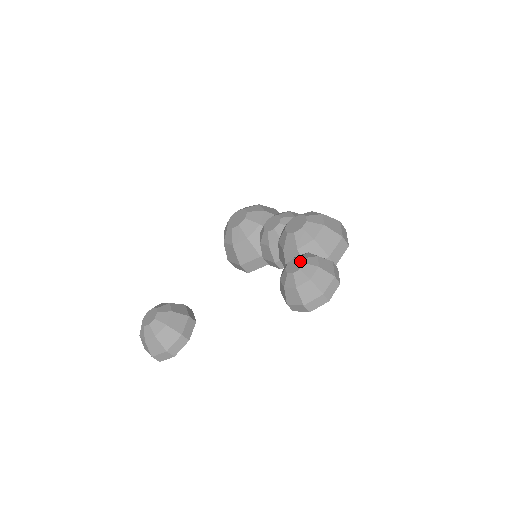
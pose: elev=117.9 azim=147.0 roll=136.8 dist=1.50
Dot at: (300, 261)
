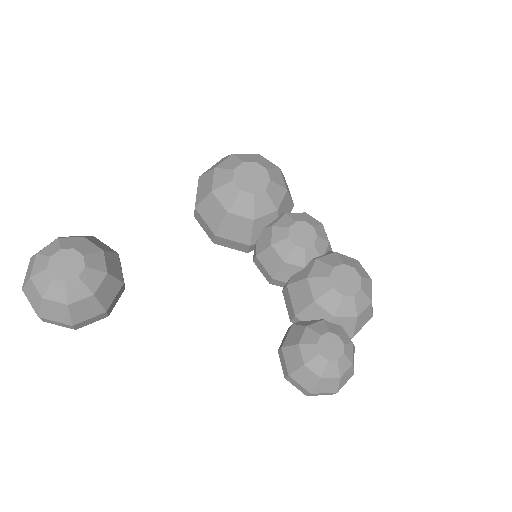
Dot at: (339, 346)
